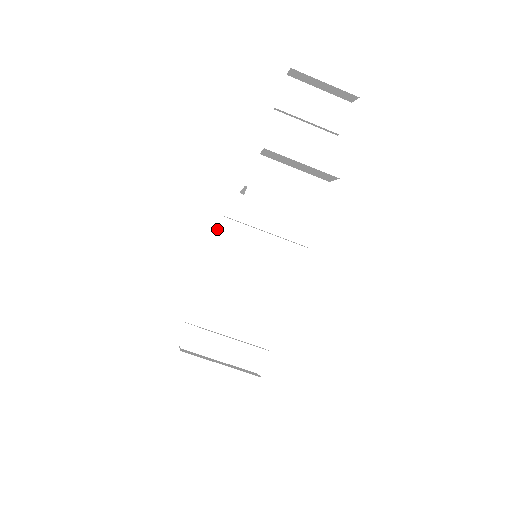
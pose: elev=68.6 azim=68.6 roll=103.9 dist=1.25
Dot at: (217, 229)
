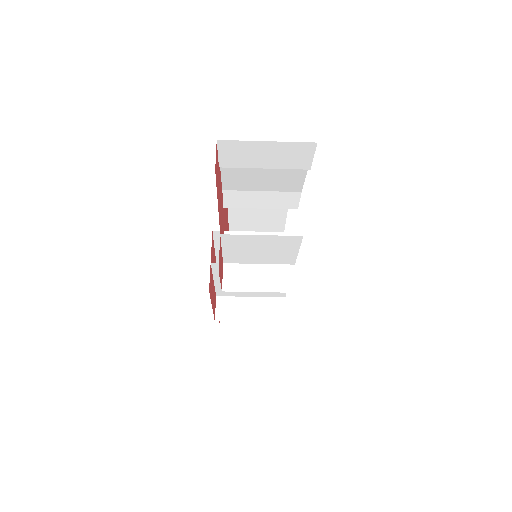
Dot at: (211, 268)
